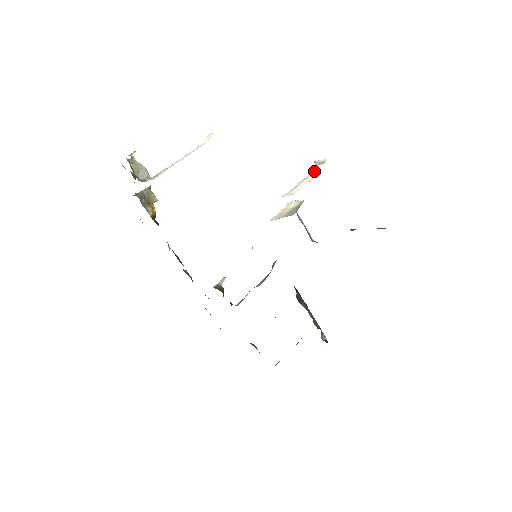
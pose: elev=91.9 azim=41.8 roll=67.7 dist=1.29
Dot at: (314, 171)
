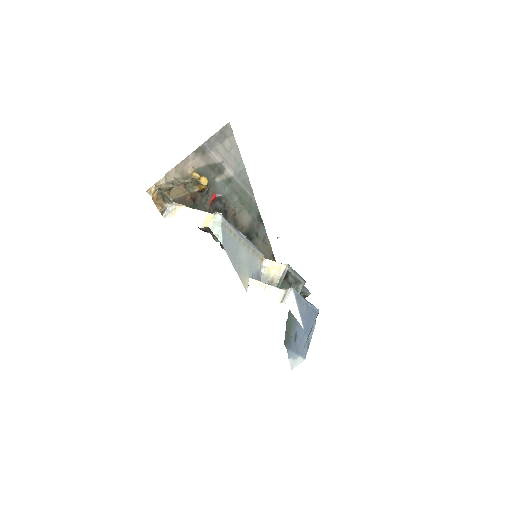
Dot at: (278, 293)
